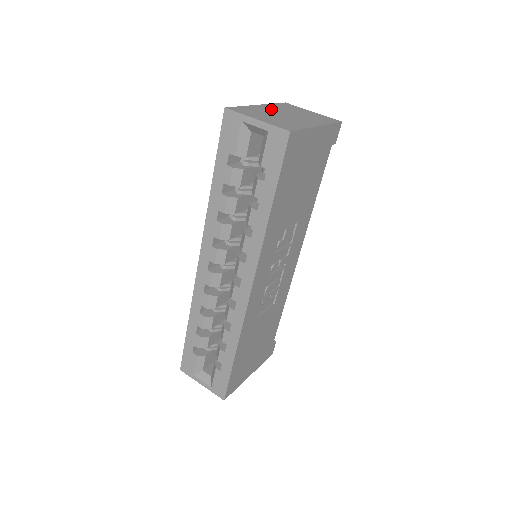
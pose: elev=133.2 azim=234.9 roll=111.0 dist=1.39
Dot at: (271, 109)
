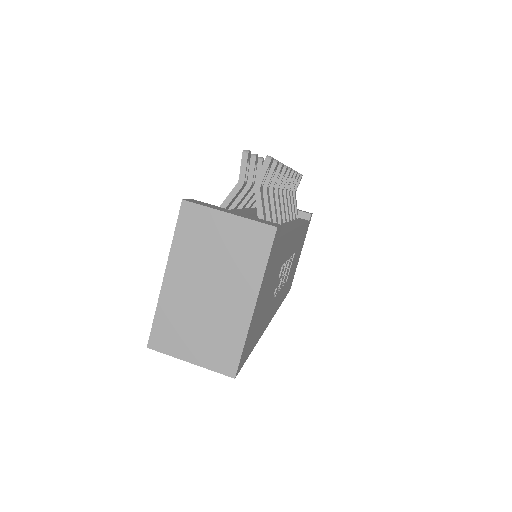
Dot at: (184, 283)
